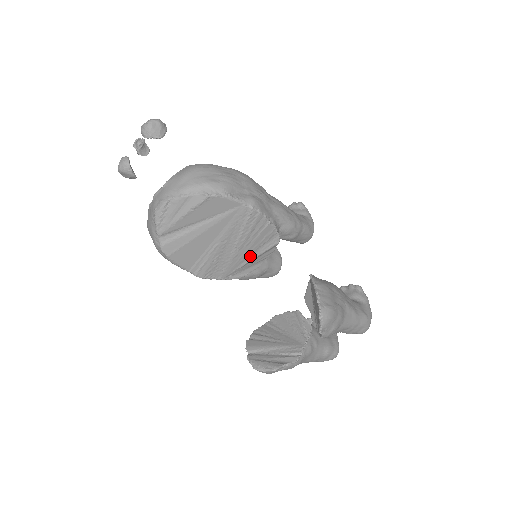
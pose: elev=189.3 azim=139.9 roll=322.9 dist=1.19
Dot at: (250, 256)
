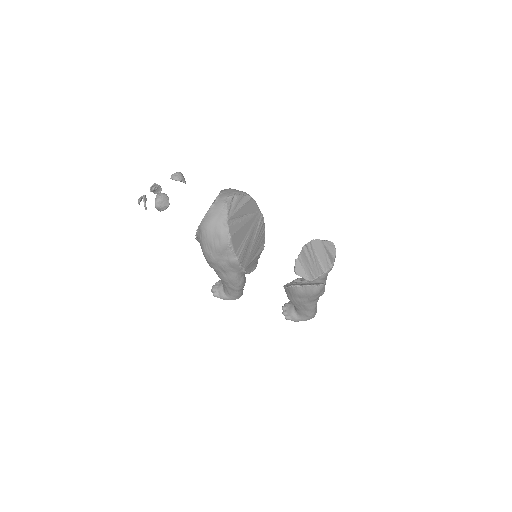
Dot at: (255, 254)
